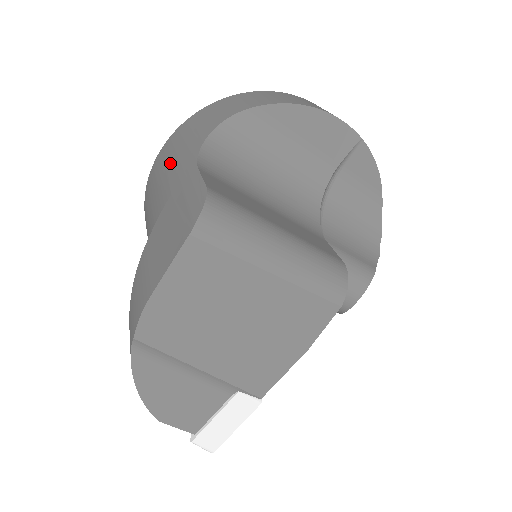
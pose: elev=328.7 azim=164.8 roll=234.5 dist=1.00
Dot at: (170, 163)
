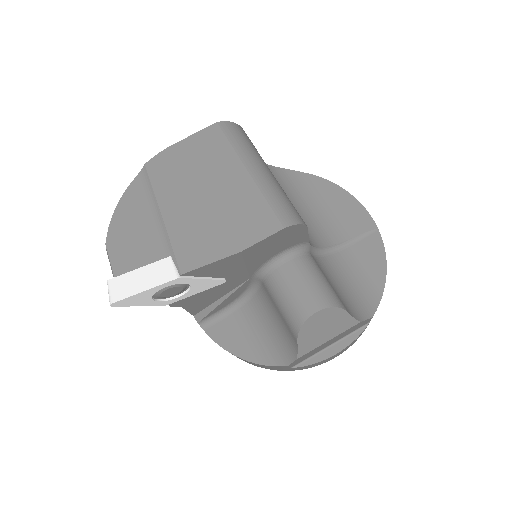
Dot at: occluded
